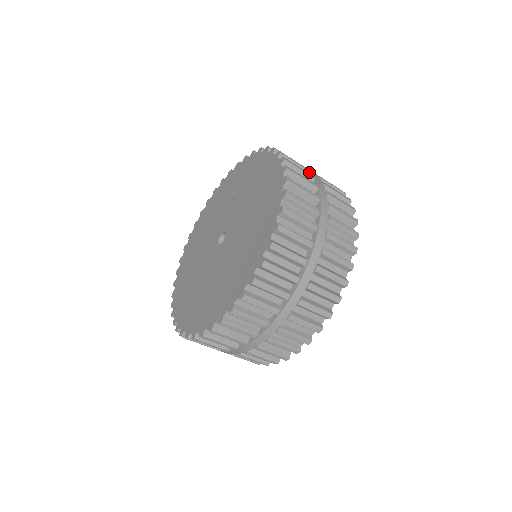
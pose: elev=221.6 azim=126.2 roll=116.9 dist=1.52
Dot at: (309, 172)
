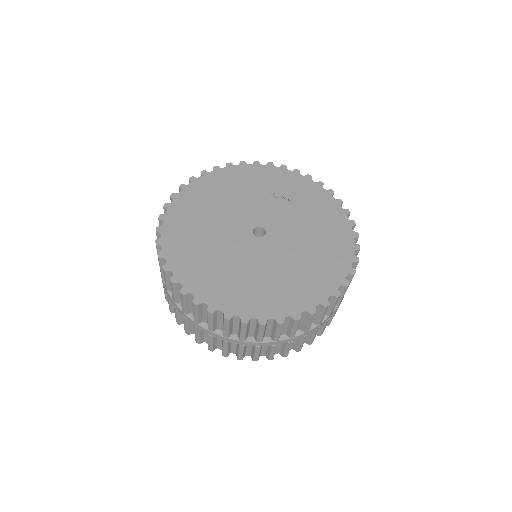
Dot at: occluded
